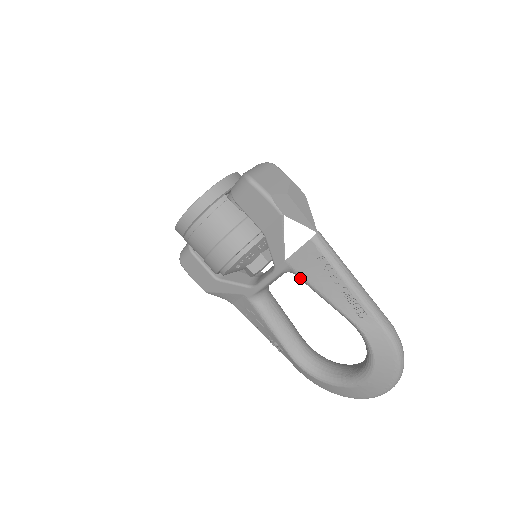
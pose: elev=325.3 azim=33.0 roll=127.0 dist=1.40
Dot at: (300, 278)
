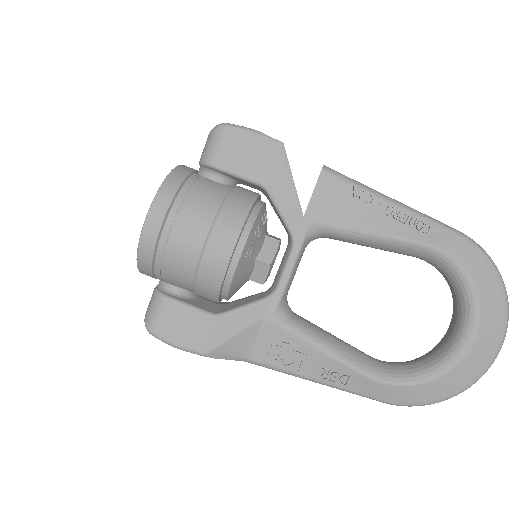
Dot at: (332, 229)
